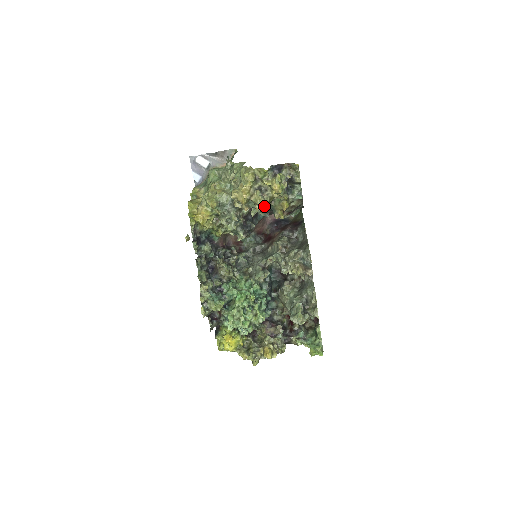
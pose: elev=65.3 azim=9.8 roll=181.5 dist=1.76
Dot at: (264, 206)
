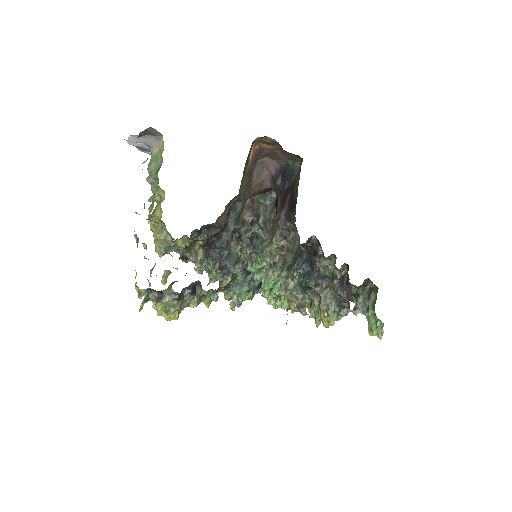
Dot at: occluded
